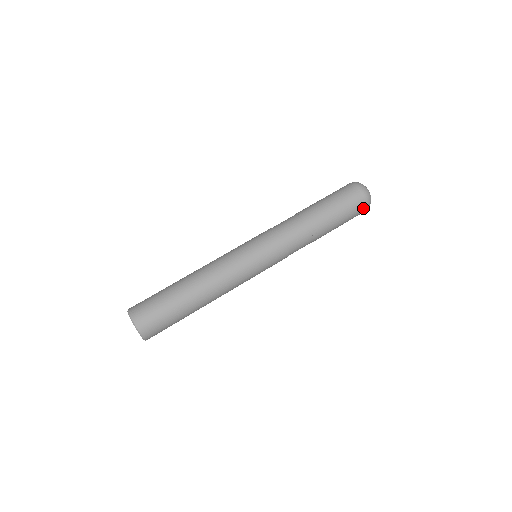
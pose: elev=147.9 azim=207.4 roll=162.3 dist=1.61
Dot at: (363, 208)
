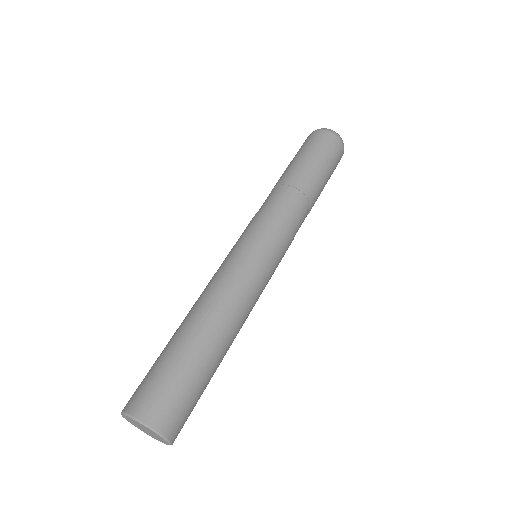
Dot at: (339, 161)
